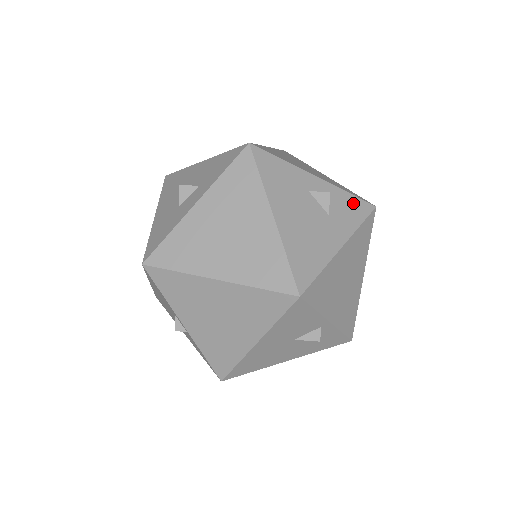
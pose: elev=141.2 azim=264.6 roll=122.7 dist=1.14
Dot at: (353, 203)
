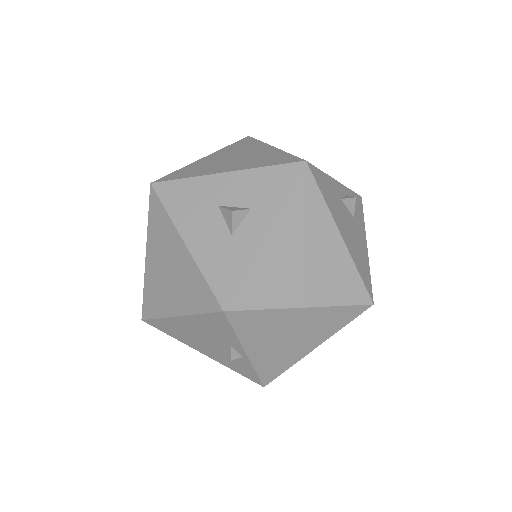
Dot at: occluded
